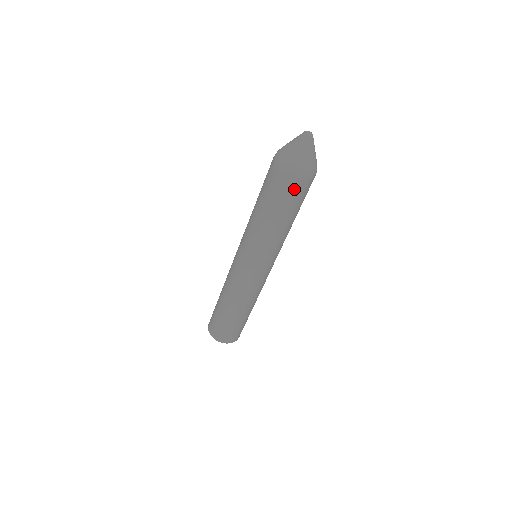
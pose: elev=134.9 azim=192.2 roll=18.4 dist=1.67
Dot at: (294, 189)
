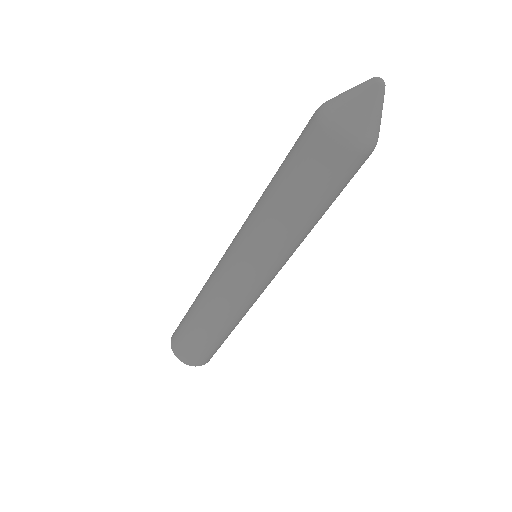
Dot at: occluded
